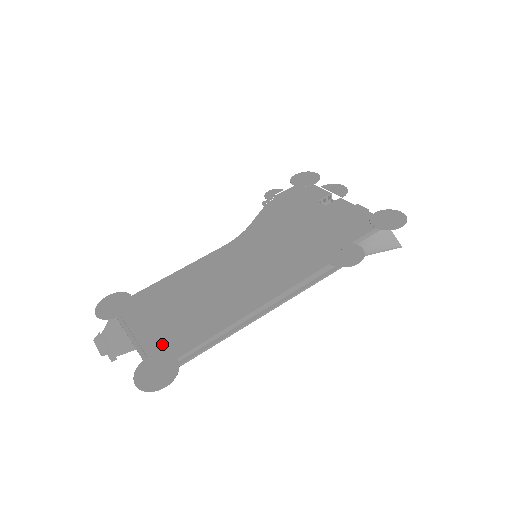
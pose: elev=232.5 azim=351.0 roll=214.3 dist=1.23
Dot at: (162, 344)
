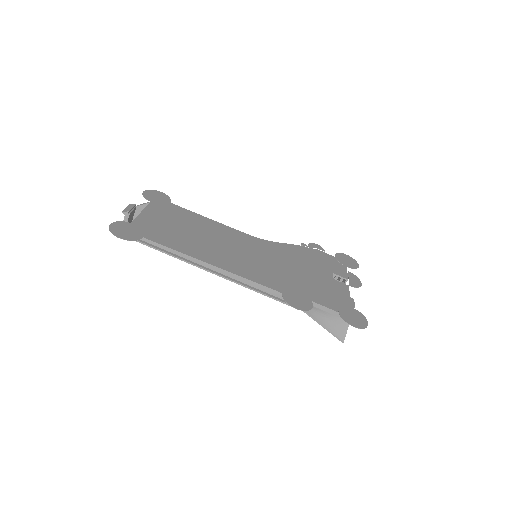
Dot at: (148, 227)
